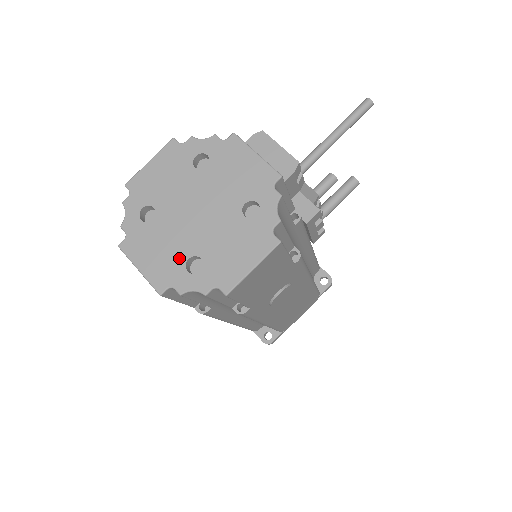
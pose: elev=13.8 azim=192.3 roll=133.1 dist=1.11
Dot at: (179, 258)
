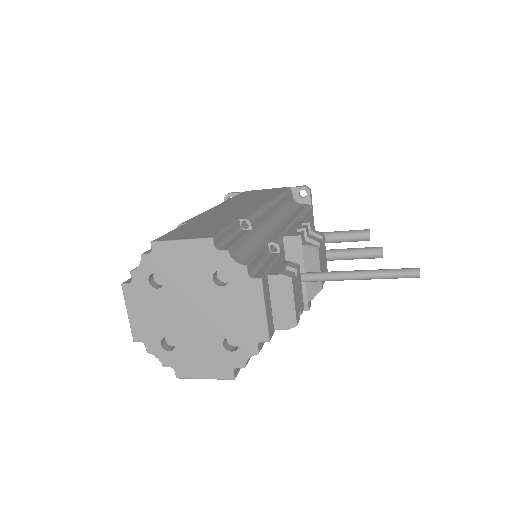
Dot at: (160, 331)
